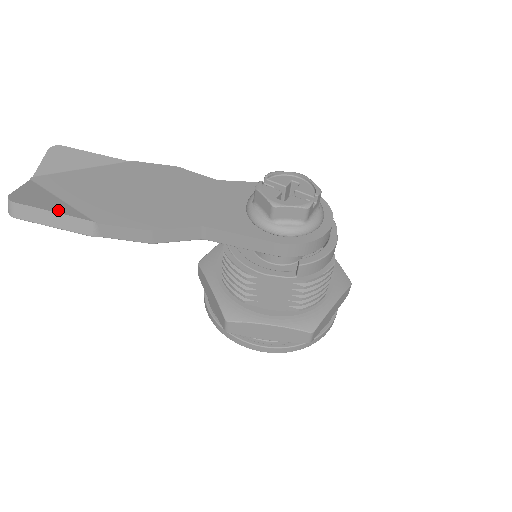
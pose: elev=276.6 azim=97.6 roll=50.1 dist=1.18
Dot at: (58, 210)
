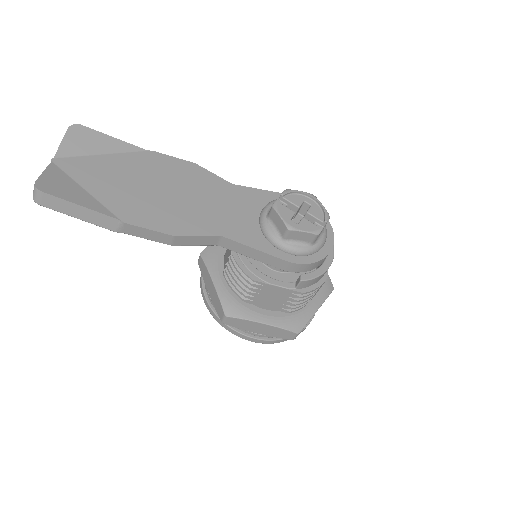
Dot at: (85, 204)
